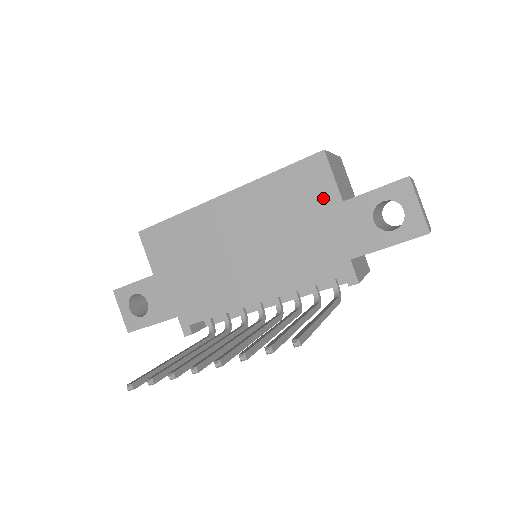
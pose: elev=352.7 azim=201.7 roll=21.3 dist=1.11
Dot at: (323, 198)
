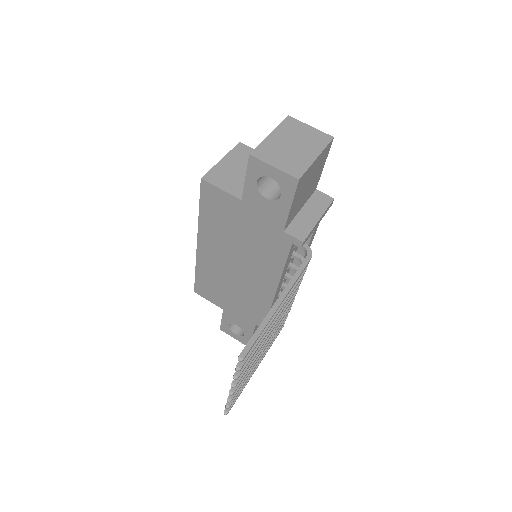
Dot at: (232, 207)
